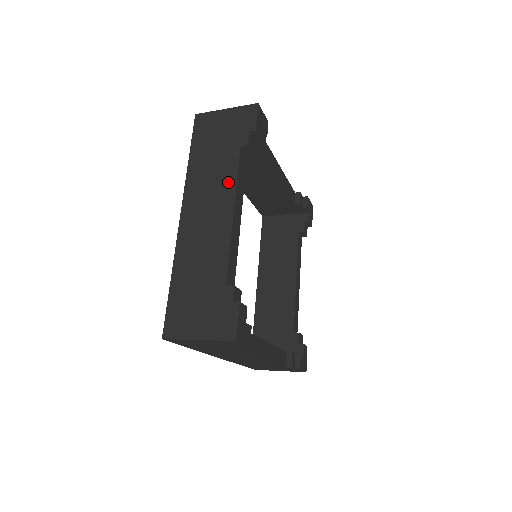
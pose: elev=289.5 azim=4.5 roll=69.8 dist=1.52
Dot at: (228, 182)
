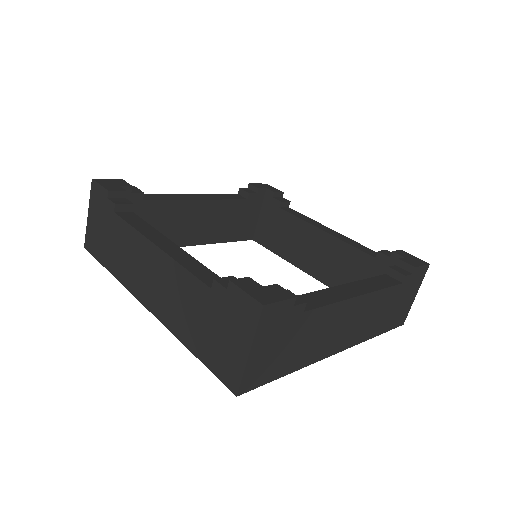
Dot at: (134, 240)
